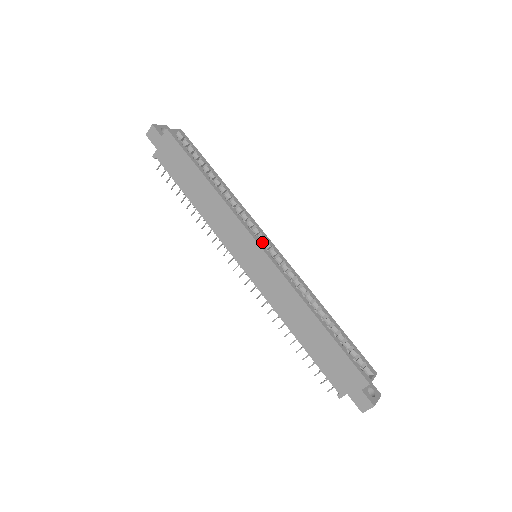
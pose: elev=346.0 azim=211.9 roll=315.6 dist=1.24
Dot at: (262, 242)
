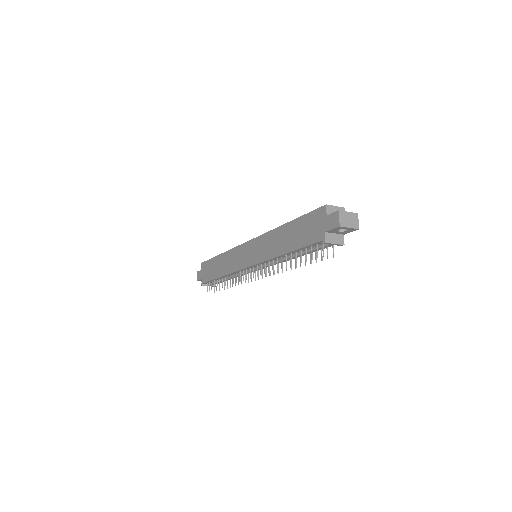
Dot at: occluded
